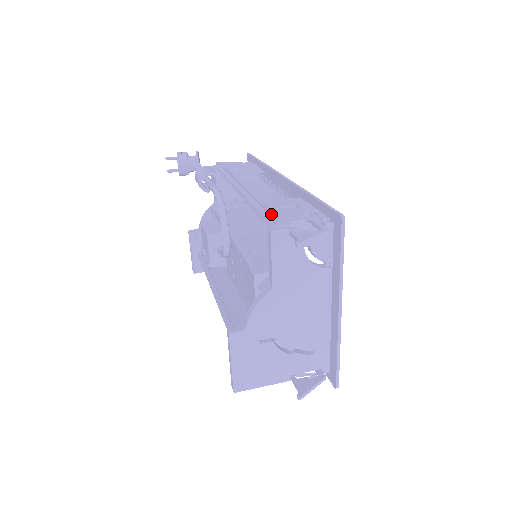
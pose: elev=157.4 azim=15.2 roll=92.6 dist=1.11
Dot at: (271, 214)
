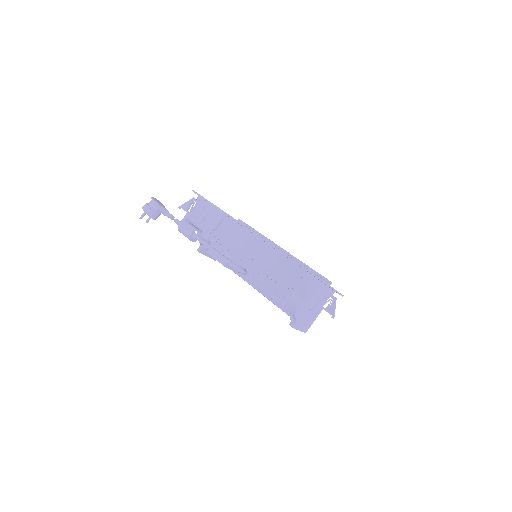
Dot at: (271, 277)
